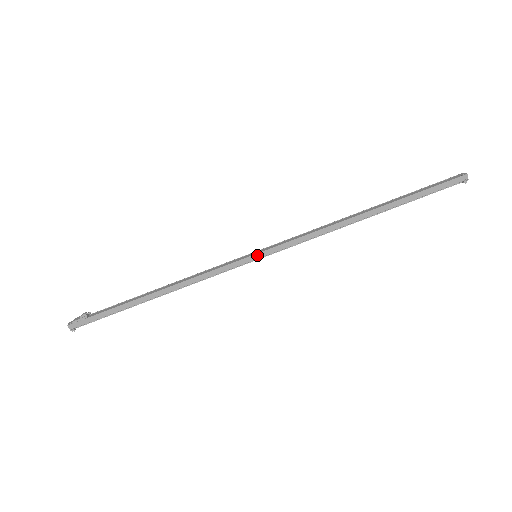
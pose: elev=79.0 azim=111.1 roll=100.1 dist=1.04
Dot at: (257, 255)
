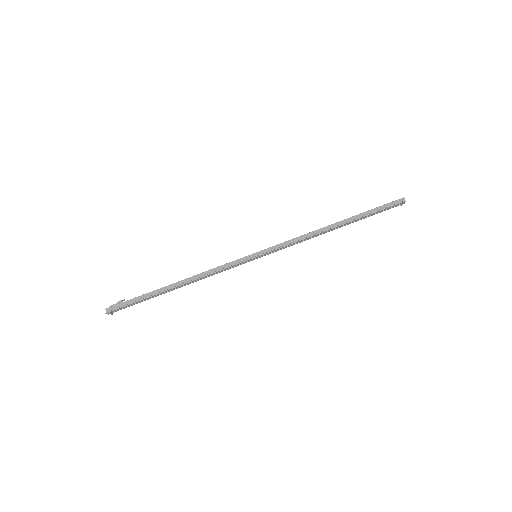
Dot at: (256, 253)
